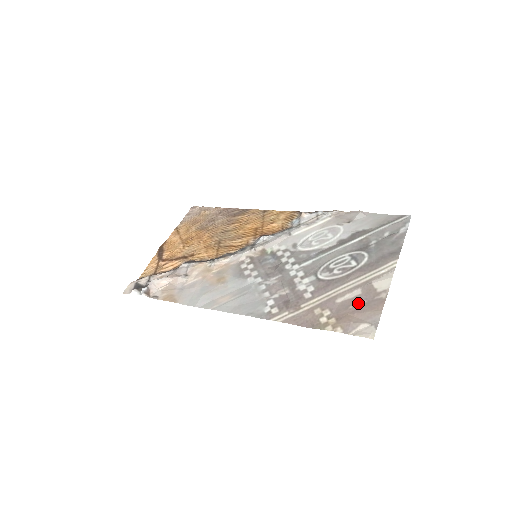
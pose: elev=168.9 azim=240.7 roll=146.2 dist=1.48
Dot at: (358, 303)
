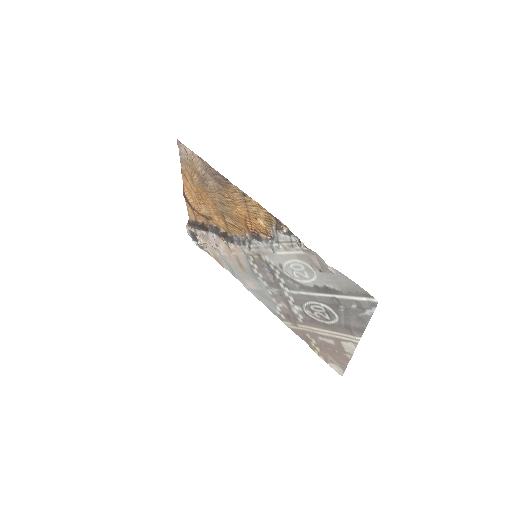
Dot at: (332, 350)
